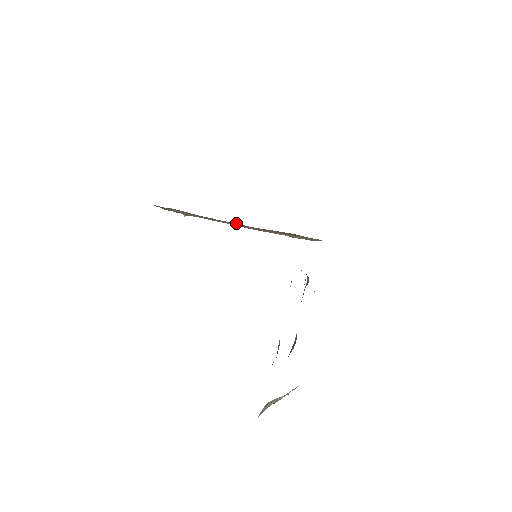
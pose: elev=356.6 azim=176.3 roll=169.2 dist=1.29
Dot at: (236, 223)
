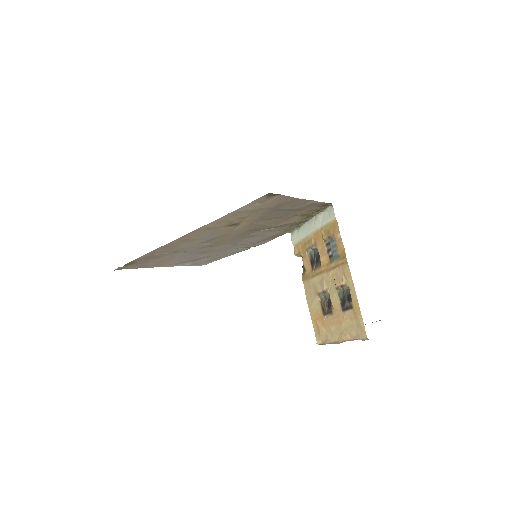
Dot at: (309, 201)
